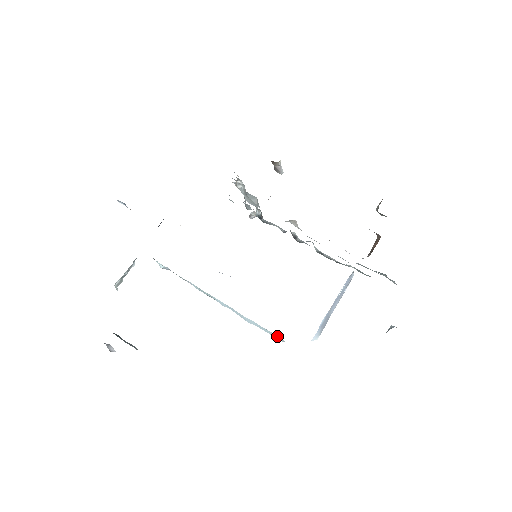
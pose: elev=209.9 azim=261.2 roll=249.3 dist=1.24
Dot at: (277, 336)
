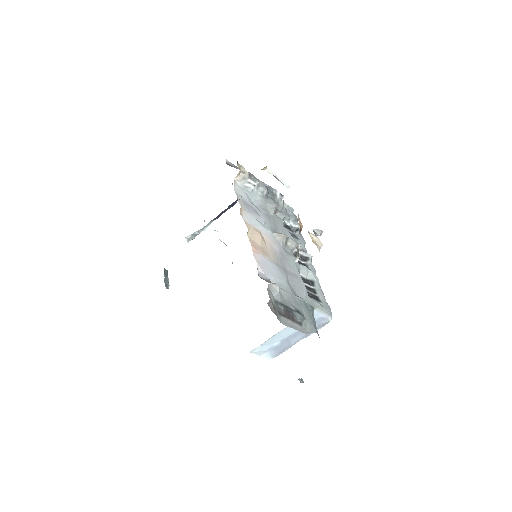
Dot at: occluded
